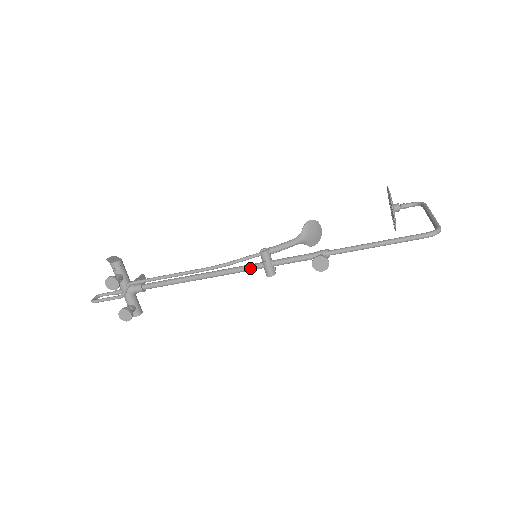
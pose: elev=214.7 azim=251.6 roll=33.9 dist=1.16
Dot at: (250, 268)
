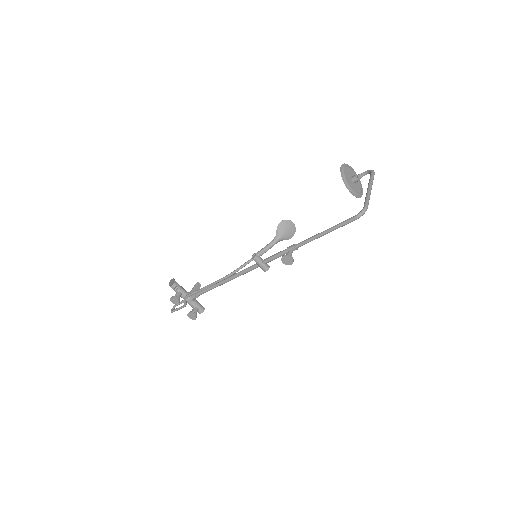
Dot at: (251, 269)
